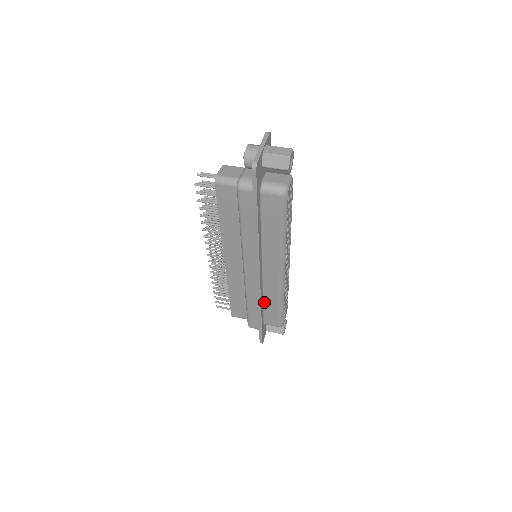
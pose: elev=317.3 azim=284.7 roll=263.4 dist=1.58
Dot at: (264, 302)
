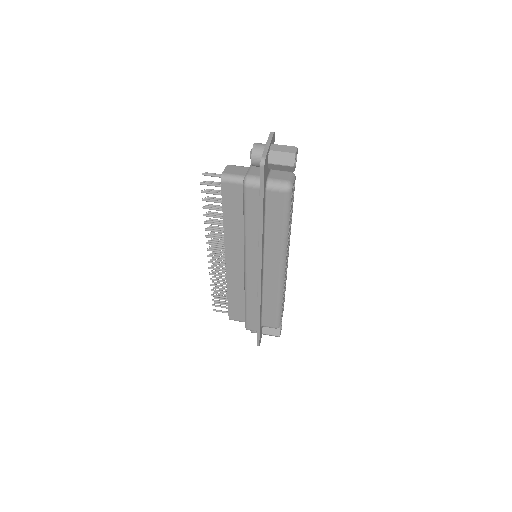
Dot at: (263, 303)
